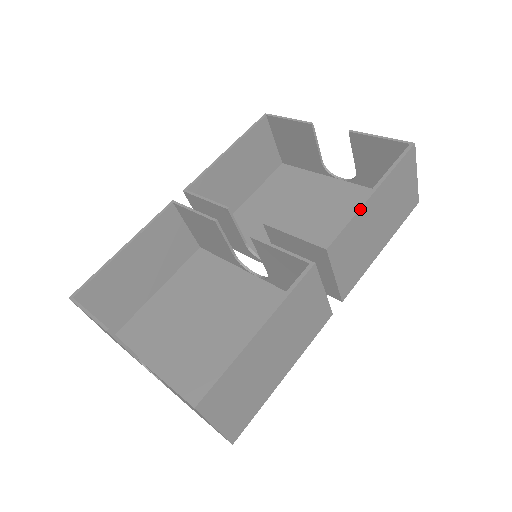
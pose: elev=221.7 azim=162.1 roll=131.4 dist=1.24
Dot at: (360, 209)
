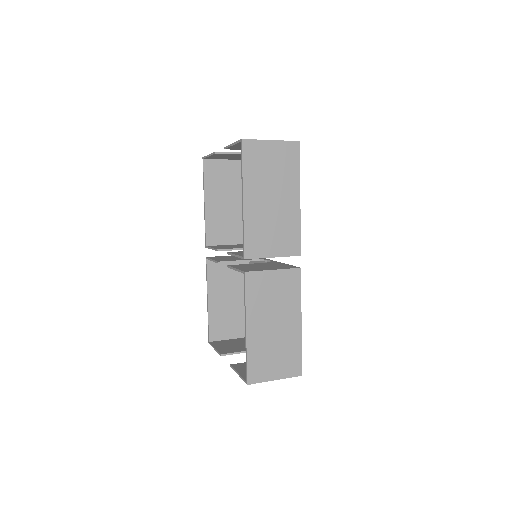
Dot at: (244, 218)
